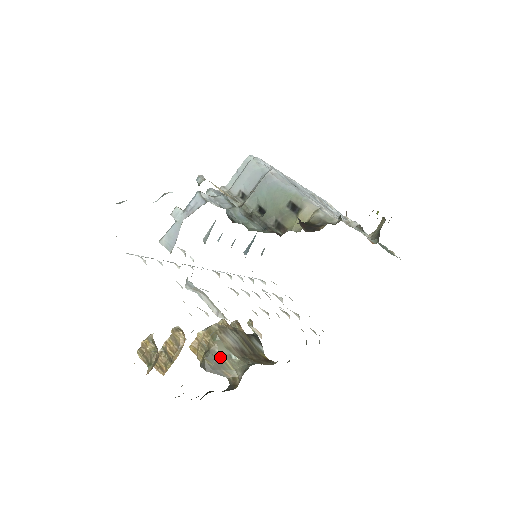
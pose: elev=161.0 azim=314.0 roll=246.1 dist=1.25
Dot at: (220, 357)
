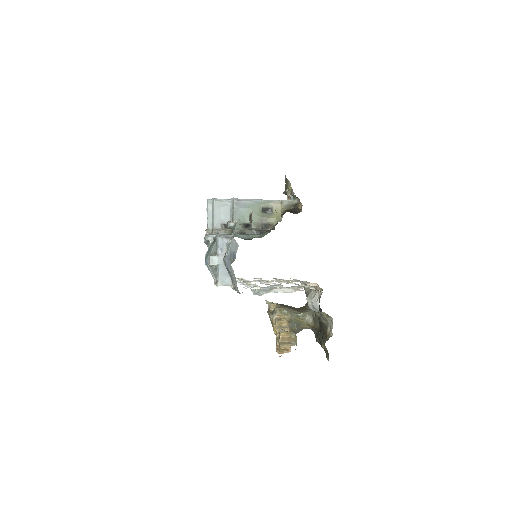
Dot at: (296, 320)
